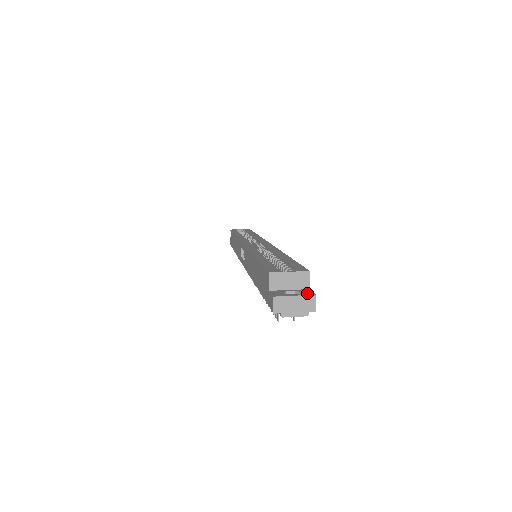
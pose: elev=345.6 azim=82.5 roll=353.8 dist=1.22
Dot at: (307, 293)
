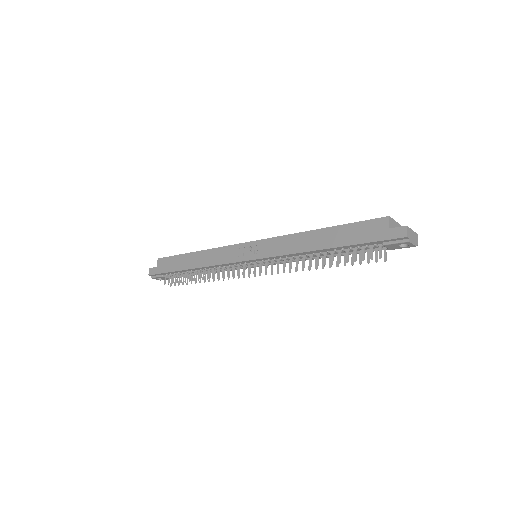
Dot at: occluded
